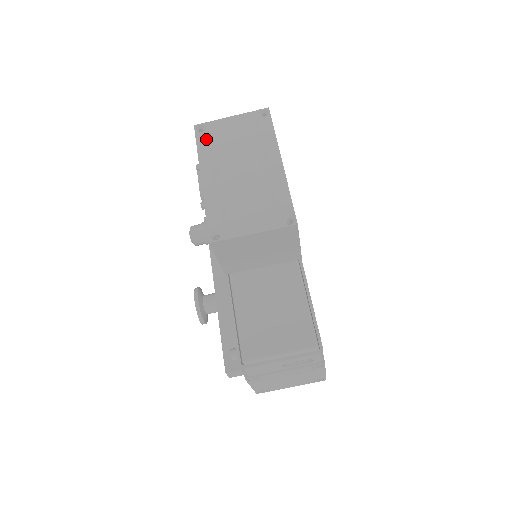
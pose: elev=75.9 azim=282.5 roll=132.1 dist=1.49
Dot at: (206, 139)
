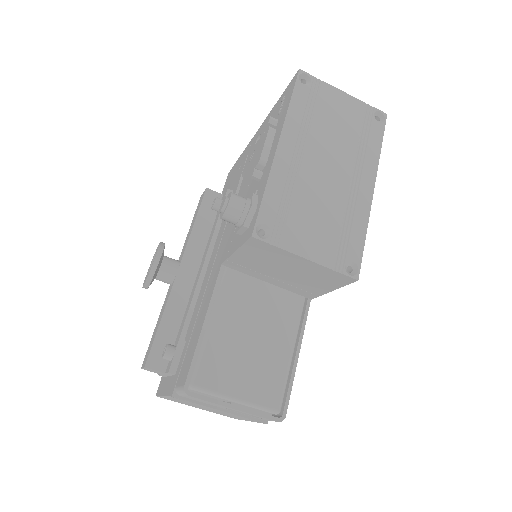
Dot at: (306, 98)
